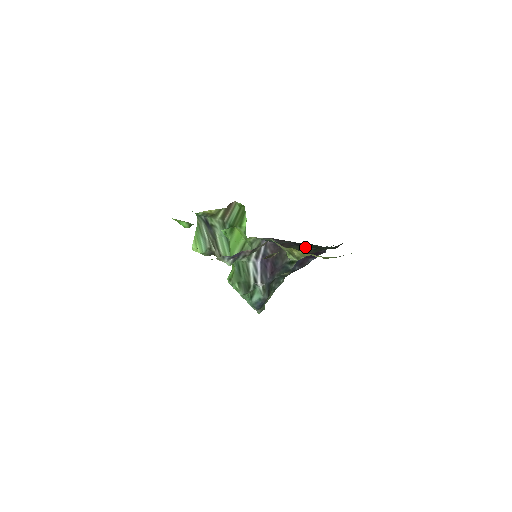
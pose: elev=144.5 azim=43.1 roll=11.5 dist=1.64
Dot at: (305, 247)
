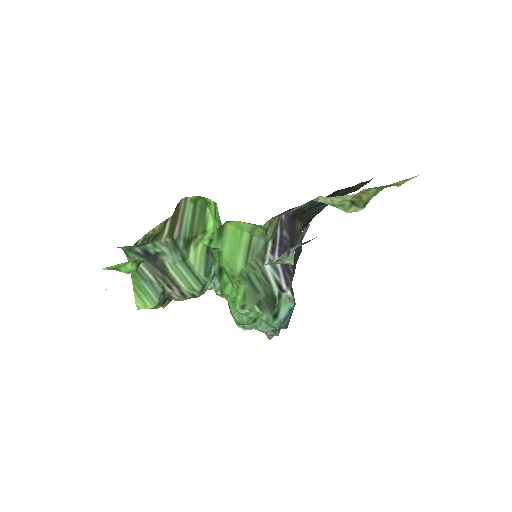
Dot at: (319, 206)
